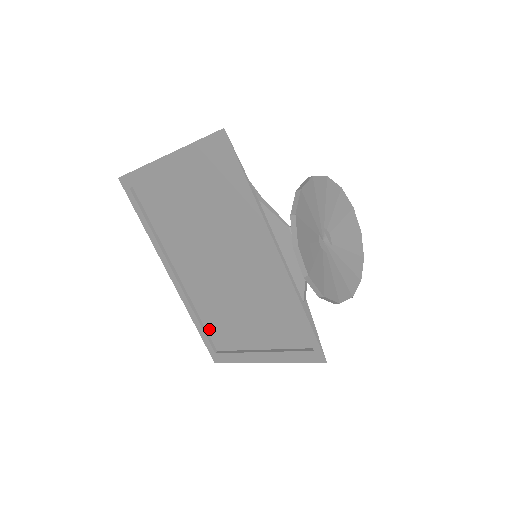
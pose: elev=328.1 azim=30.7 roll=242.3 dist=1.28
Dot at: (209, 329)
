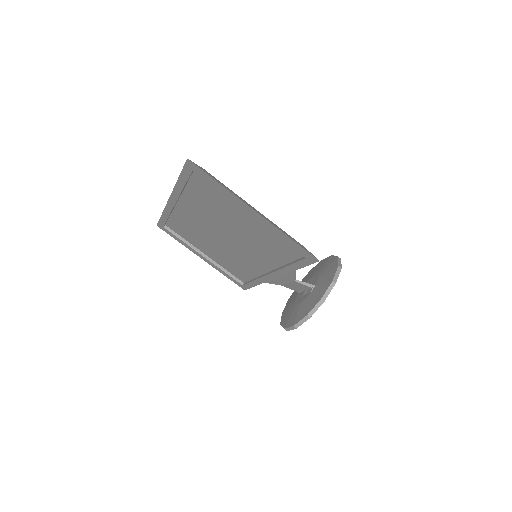
Dot at: (171, 221)
